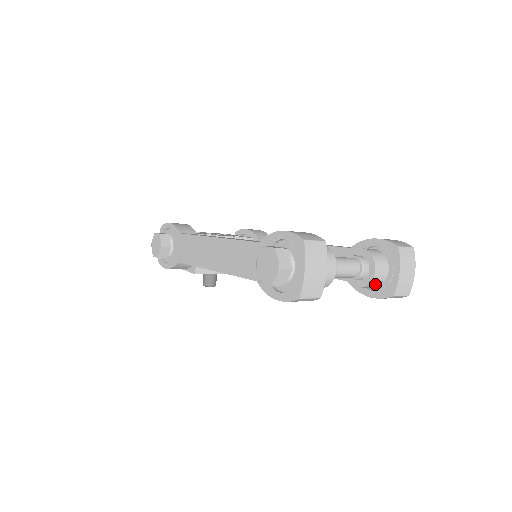
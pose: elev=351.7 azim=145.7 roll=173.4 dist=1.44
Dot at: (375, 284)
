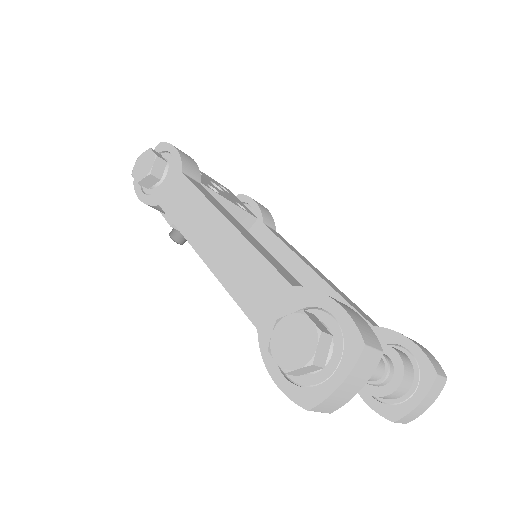
Dot at: (383, 397)
